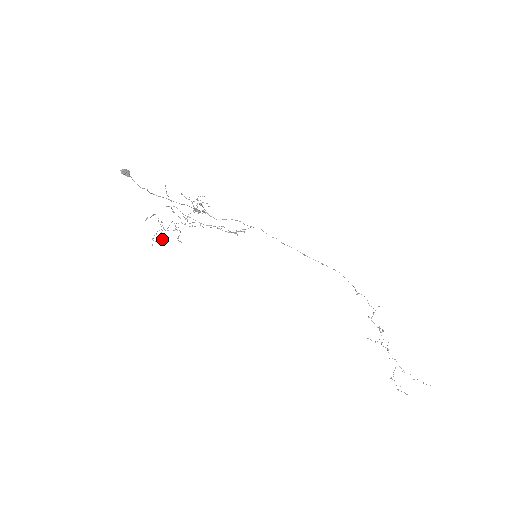
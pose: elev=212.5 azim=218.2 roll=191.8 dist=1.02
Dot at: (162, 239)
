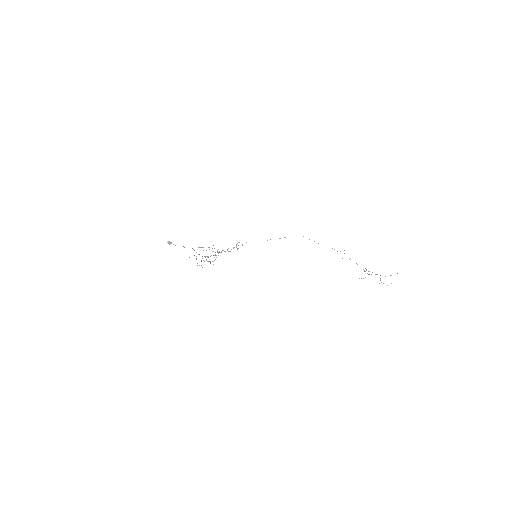
Dot at: occluded
